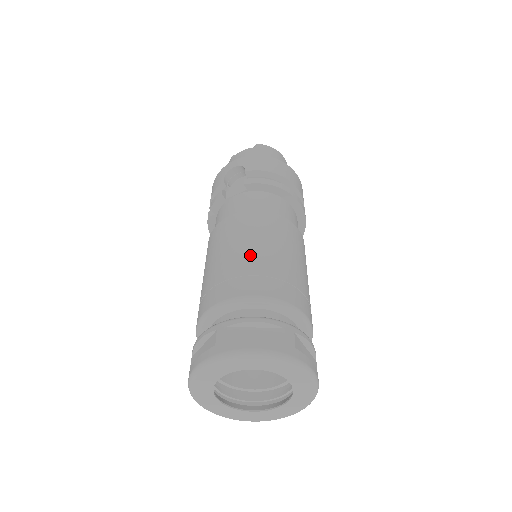
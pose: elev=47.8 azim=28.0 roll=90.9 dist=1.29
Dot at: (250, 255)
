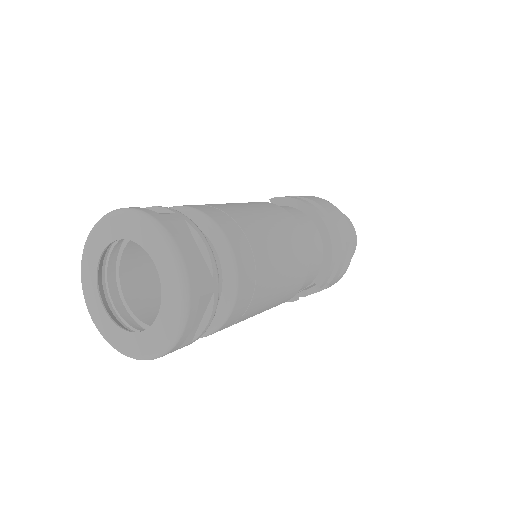
Dot at: occluded
